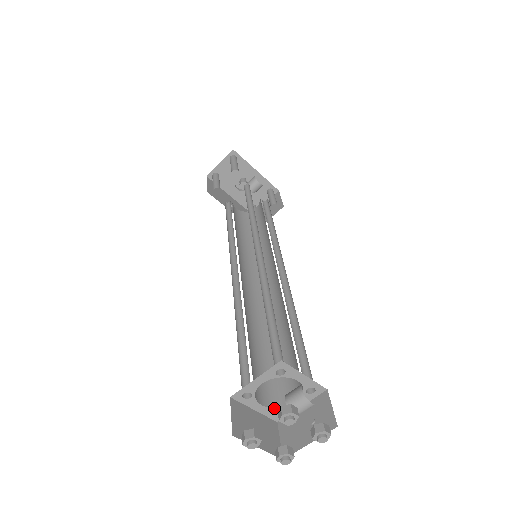
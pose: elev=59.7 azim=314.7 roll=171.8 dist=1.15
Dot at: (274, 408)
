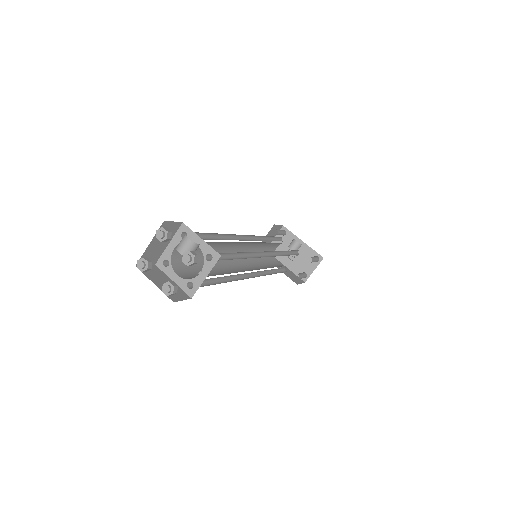
Dot at: (187, 279)
